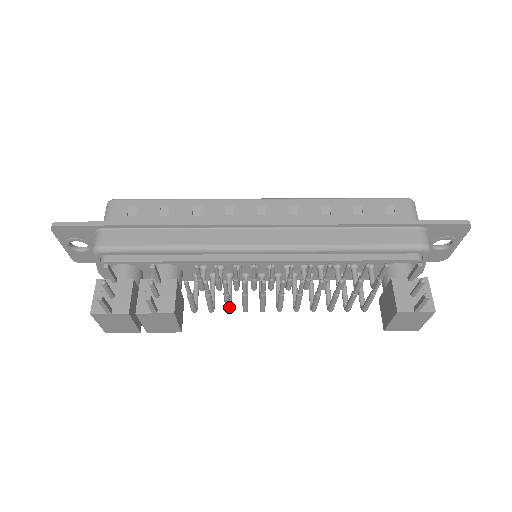
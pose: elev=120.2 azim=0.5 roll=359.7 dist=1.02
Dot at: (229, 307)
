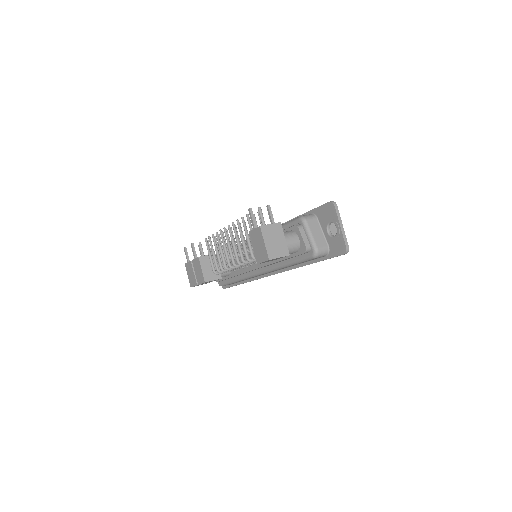
Dot at: (219, 263)
